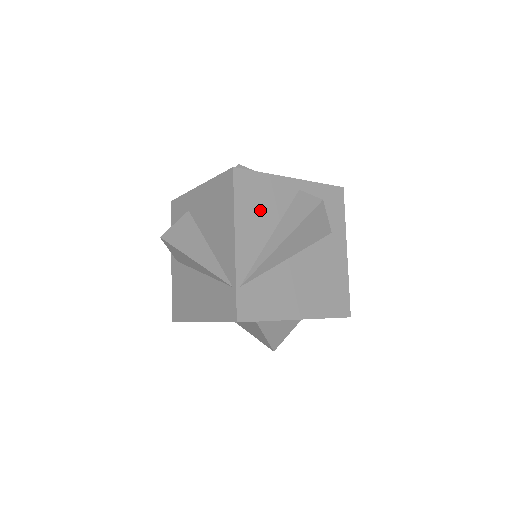
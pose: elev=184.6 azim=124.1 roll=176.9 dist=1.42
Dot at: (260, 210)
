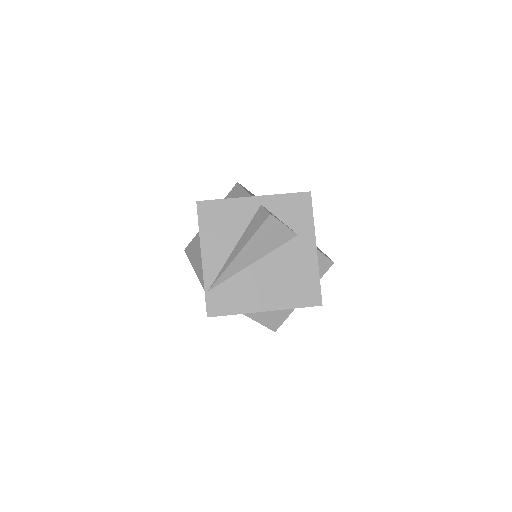
Dot at: (223, 230)
